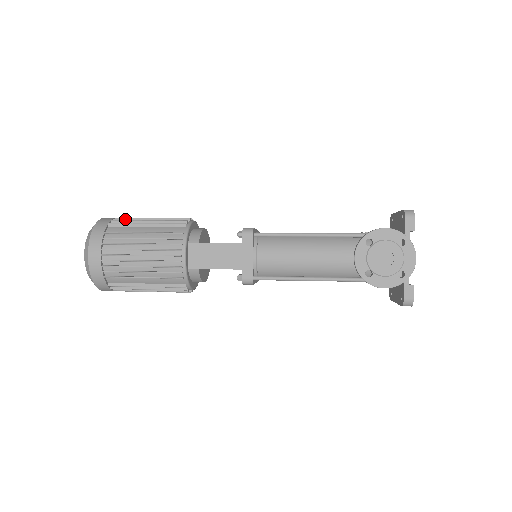
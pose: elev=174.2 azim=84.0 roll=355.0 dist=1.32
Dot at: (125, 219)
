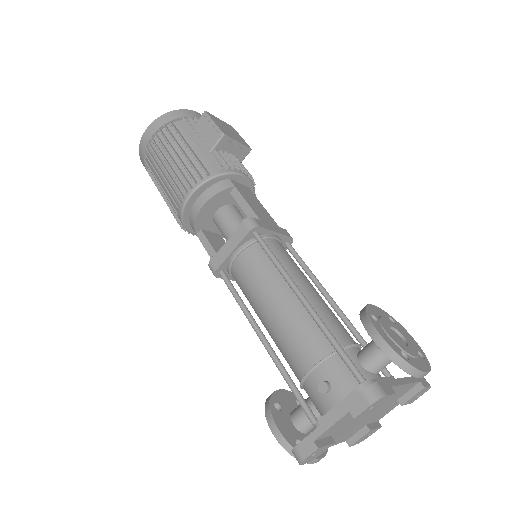
Dot at: (150, 157)
